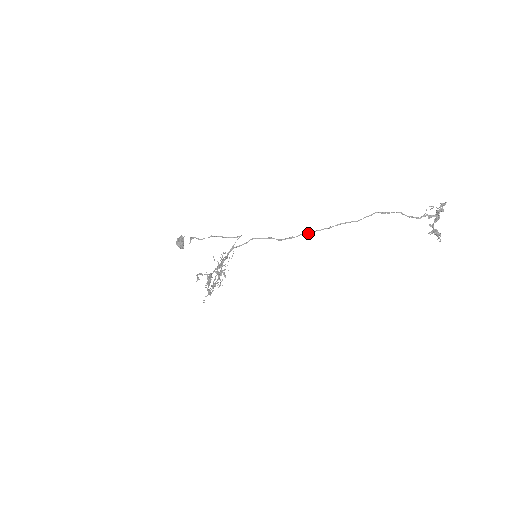
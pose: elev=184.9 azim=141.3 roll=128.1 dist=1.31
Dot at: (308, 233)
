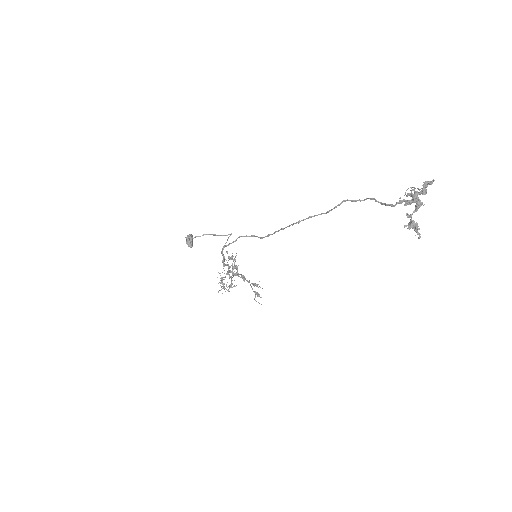
Dot at: (282, 229)
